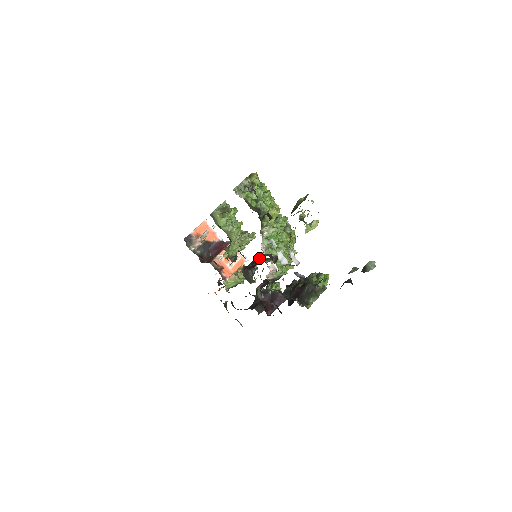
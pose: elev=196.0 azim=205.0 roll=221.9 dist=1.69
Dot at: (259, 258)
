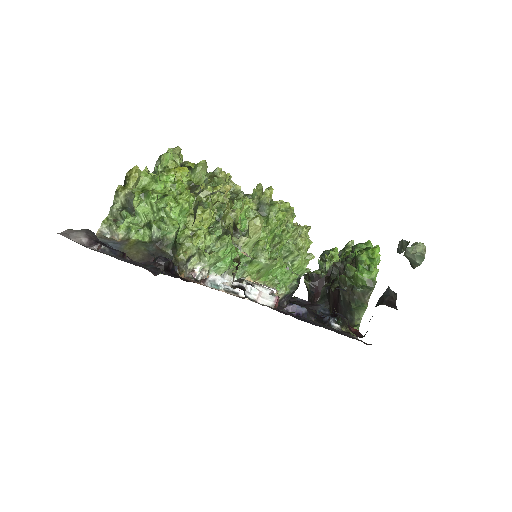
Dot at: occluded
